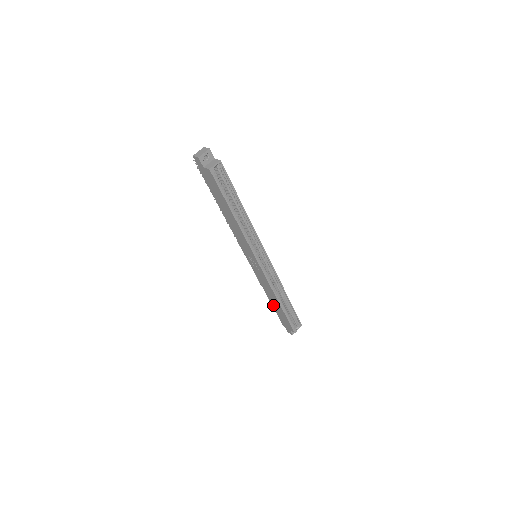
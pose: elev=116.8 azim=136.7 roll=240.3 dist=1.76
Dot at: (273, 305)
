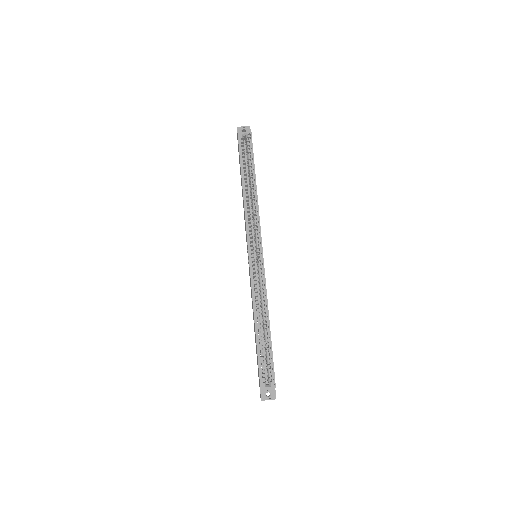
Dot at: occluded
